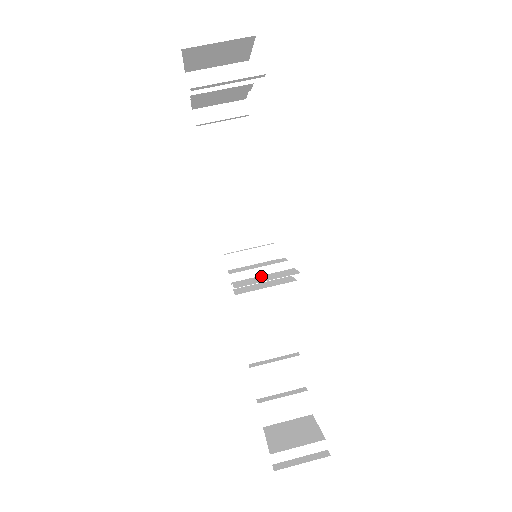
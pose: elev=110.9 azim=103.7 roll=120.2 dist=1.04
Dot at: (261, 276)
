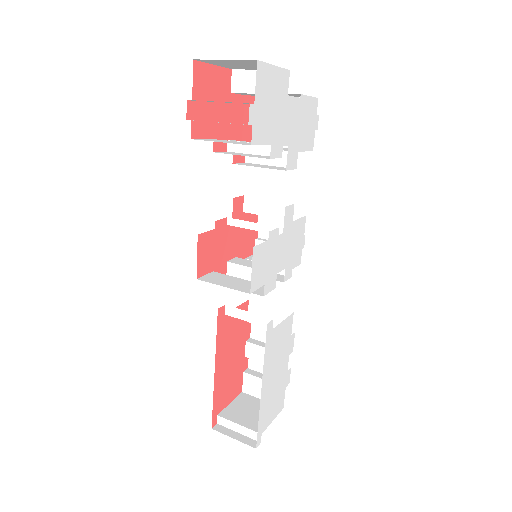
Dot at: (234, 278)
